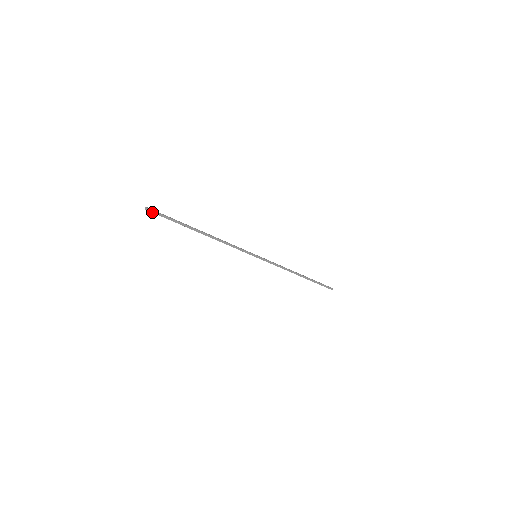
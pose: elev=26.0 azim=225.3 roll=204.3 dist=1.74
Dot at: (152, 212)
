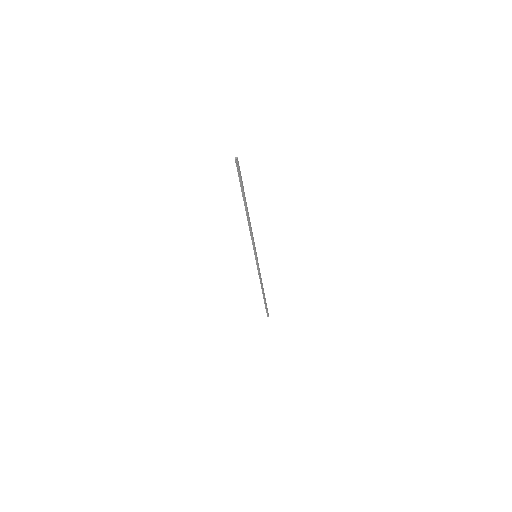
Dot at: (238, 165)
